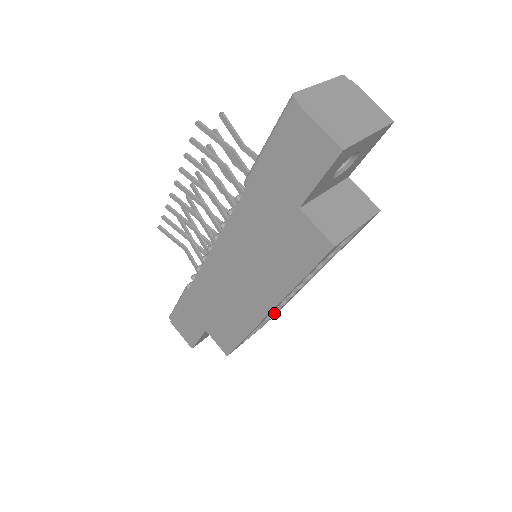
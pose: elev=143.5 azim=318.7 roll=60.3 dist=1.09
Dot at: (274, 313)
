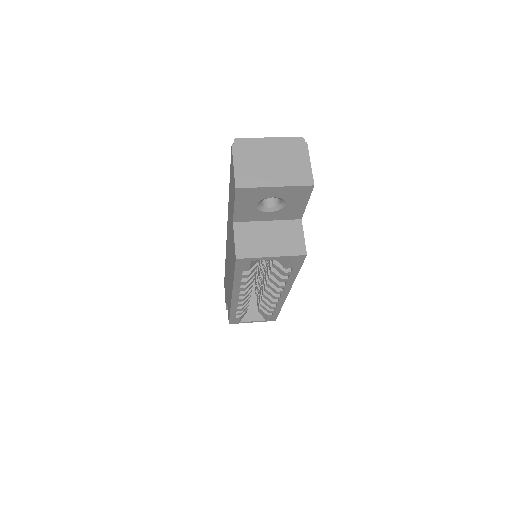
Dot at: (269, 310)
